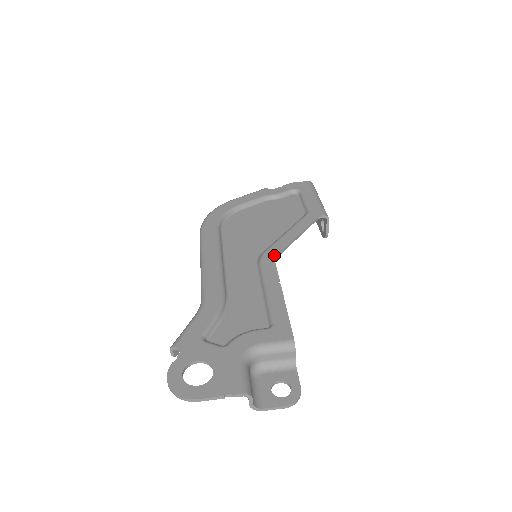
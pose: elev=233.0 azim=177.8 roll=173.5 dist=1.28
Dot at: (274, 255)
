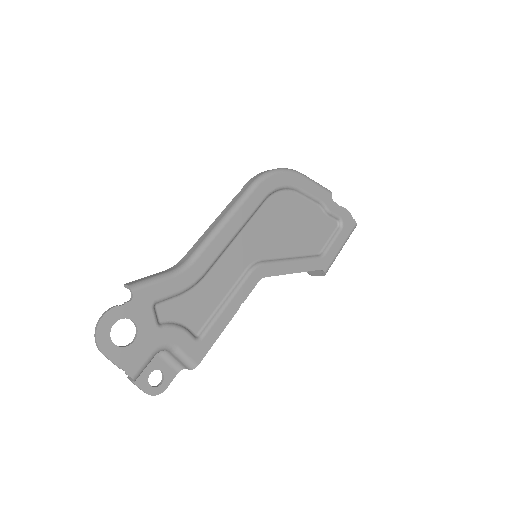
Dot at: (264, 275)
